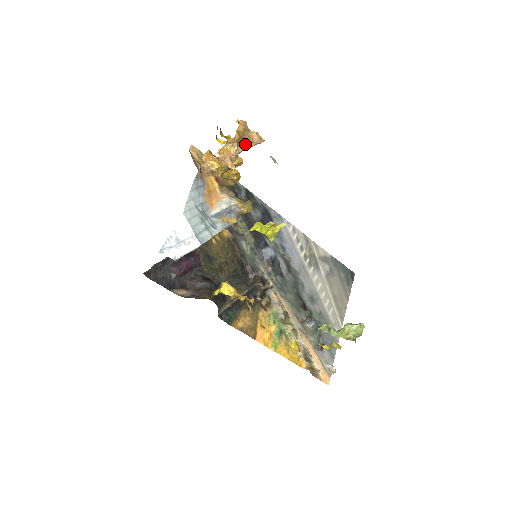
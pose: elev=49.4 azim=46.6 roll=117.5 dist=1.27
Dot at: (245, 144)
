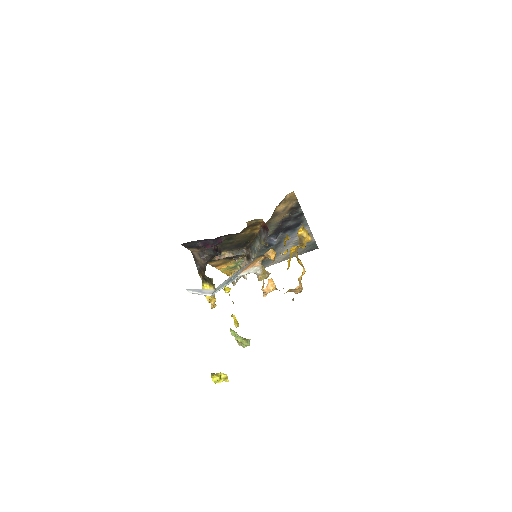
Dot at: occluded
